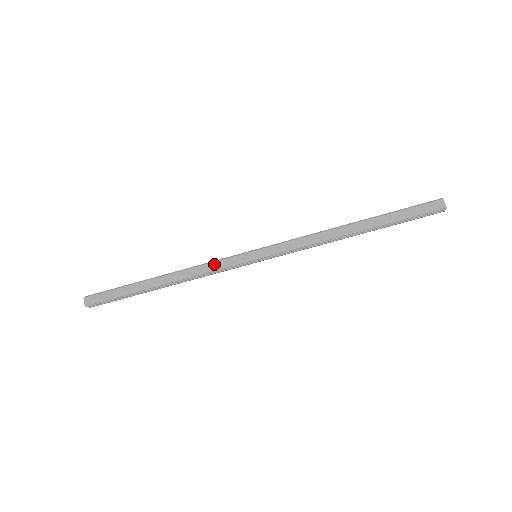
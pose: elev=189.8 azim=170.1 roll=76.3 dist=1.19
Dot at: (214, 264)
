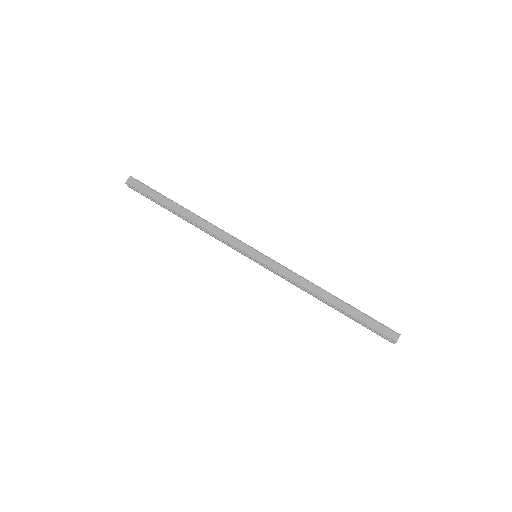
Dot at: (227, 235)
